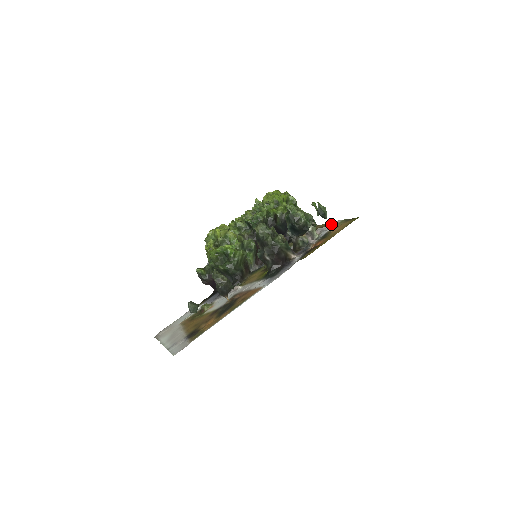
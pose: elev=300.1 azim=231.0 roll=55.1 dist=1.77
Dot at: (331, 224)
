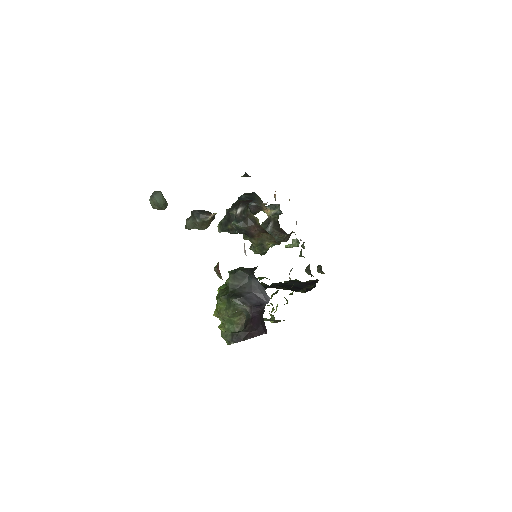
Dot at: occluded
